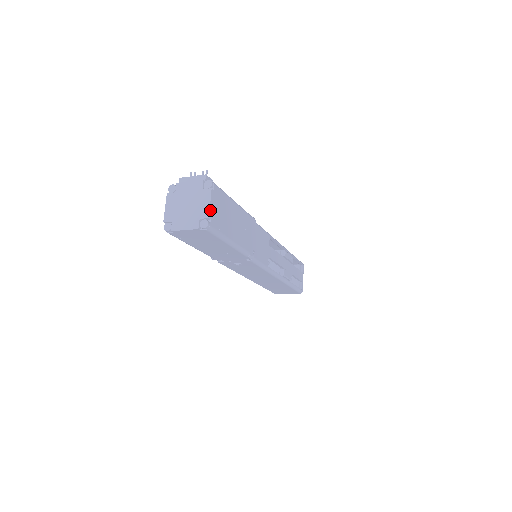
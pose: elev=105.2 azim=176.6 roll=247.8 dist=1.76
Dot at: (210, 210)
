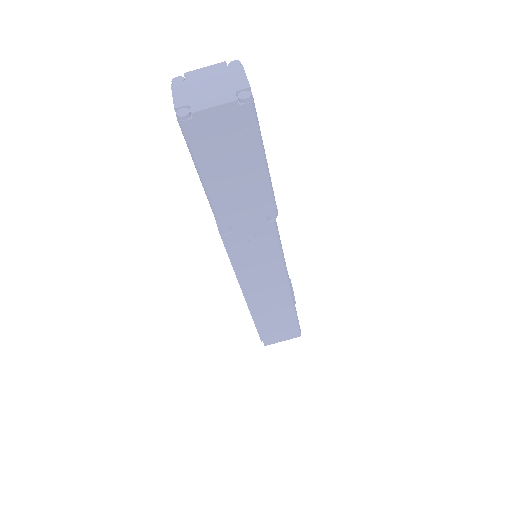
Dot at: (248, 82)
